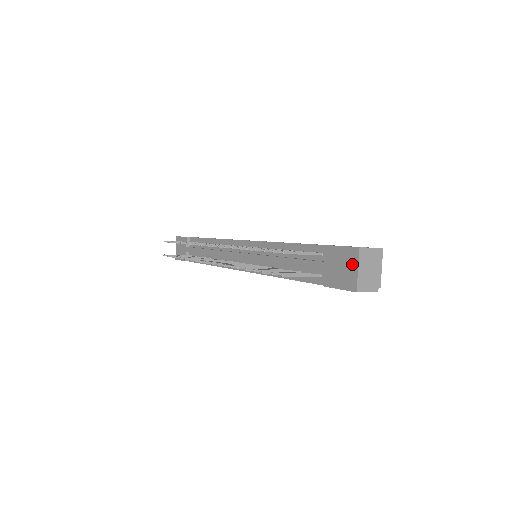
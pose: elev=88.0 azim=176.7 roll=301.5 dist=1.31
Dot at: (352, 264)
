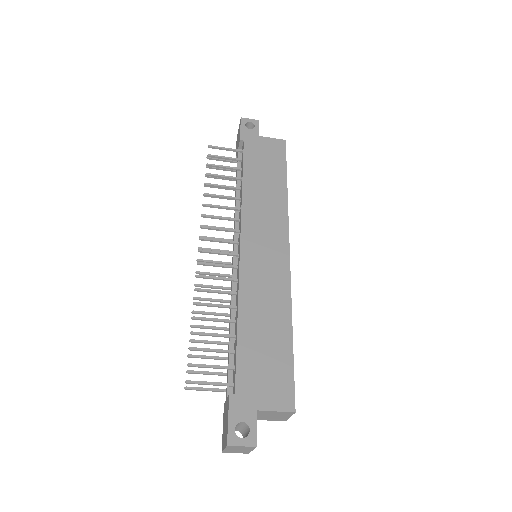
Dot at: (225, 440)
